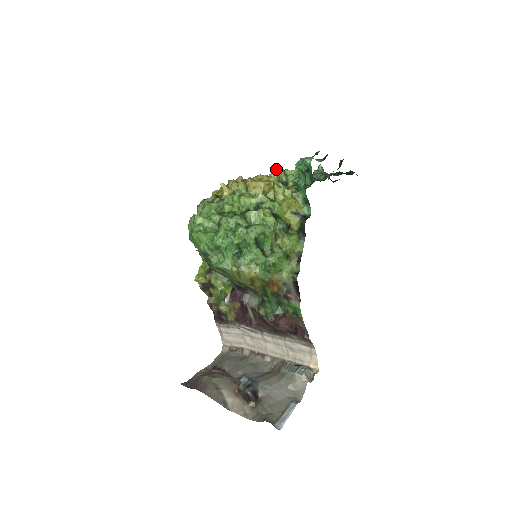
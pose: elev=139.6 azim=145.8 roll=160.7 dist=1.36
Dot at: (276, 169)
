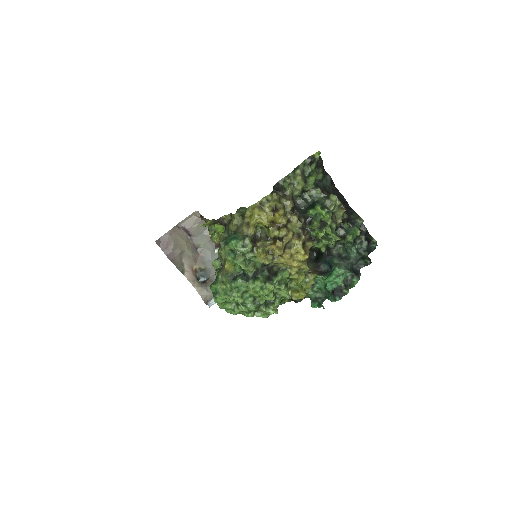
Dot at: (325, 213)
